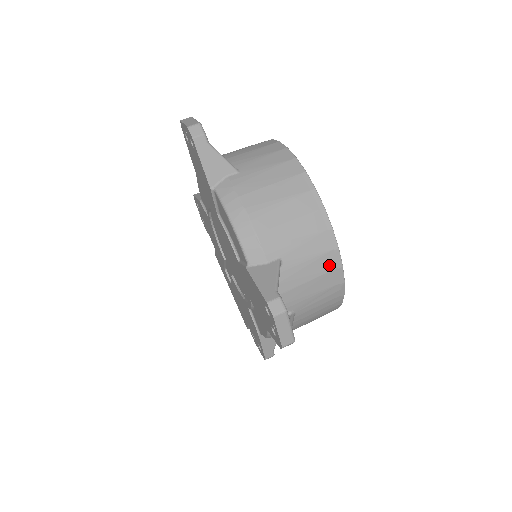
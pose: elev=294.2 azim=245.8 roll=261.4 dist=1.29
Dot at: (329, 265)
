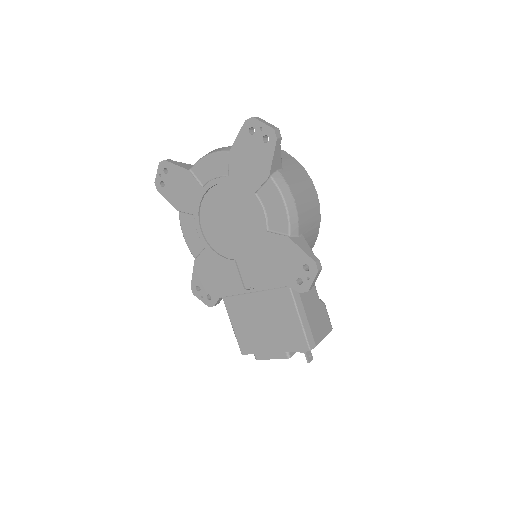
Dot at: occluded
